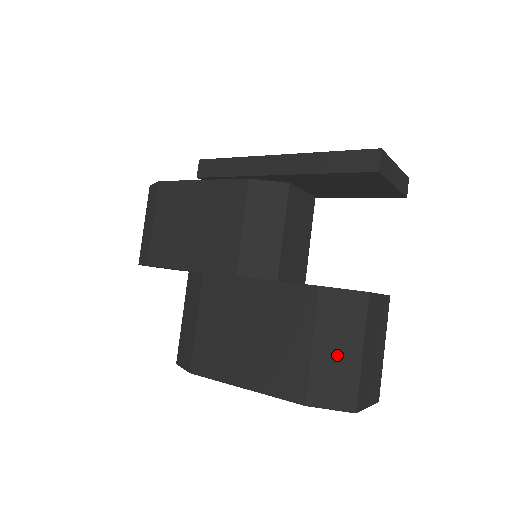
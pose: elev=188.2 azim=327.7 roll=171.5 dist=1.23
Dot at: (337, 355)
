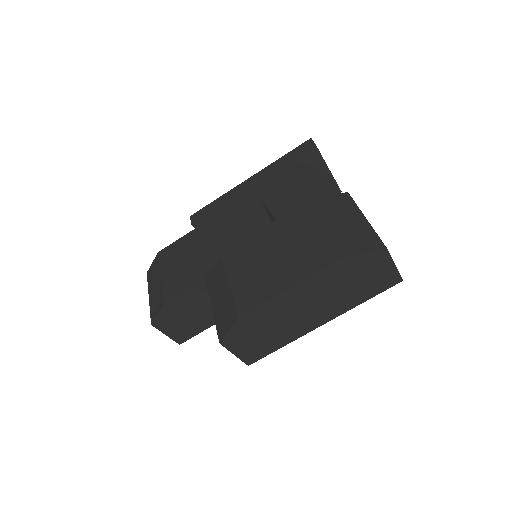
Dot at: (349, 224)
